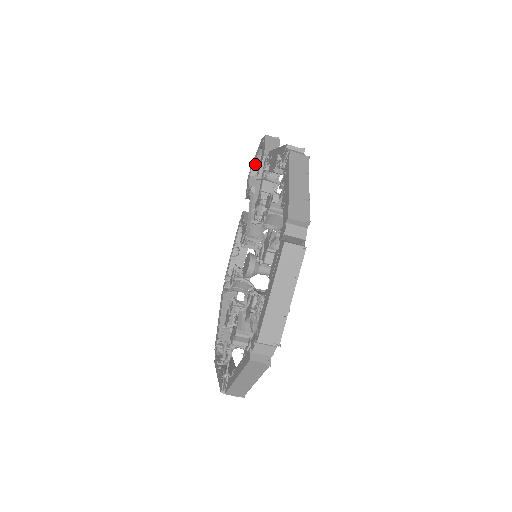
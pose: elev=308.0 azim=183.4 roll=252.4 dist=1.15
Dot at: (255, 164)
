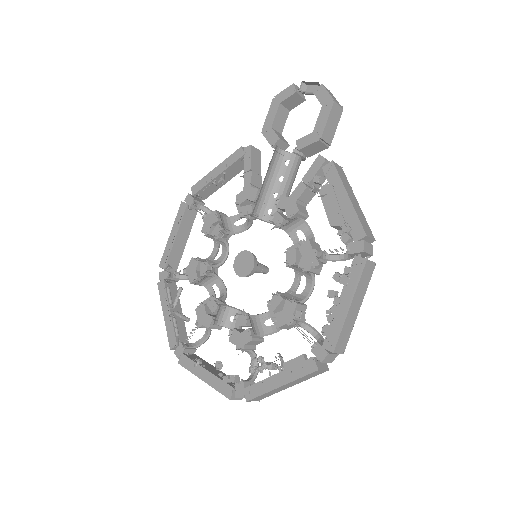
Dot at: (294, 95)
